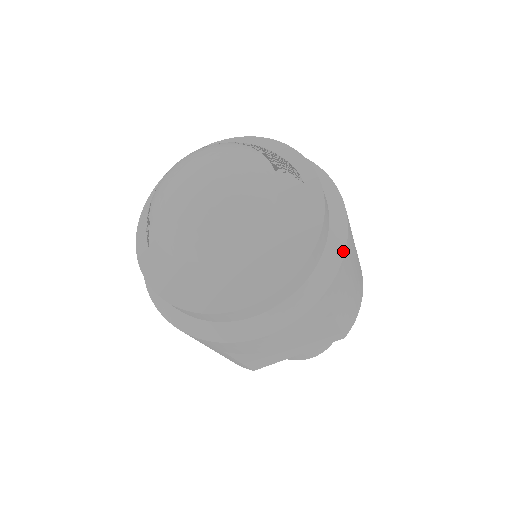
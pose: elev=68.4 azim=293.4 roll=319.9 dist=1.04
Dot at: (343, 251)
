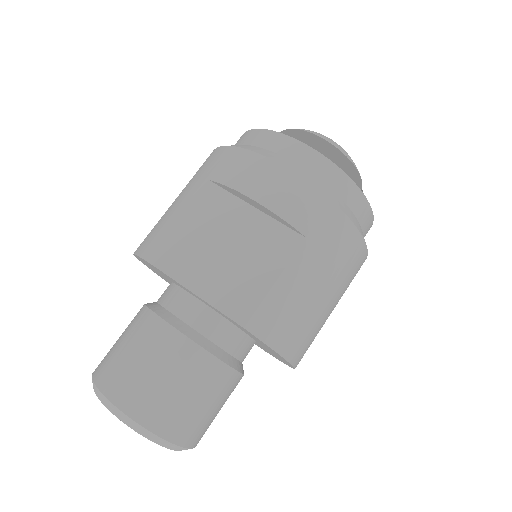
Dot at: (358, 228)
